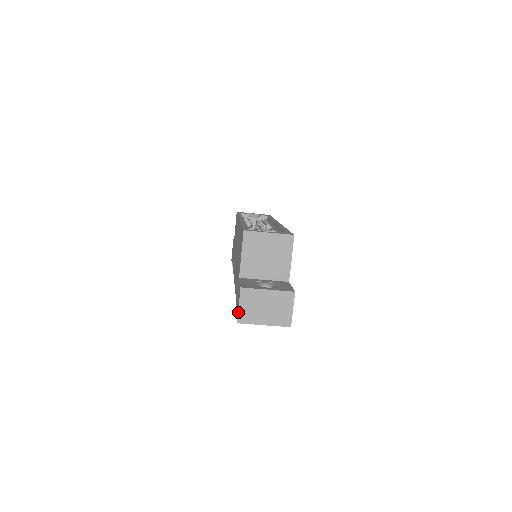
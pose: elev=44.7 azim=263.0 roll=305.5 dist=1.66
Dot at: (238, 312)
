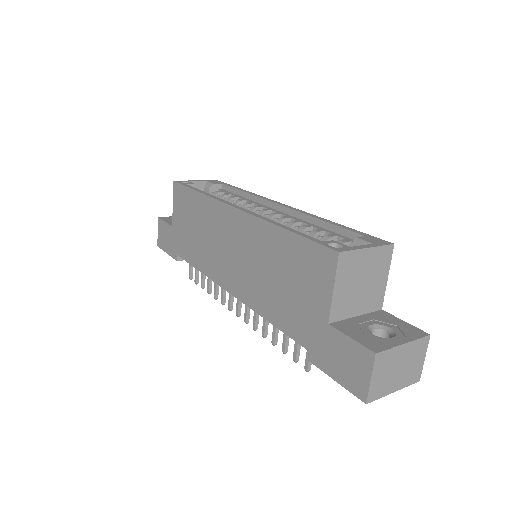
Dot at: (369, 389)
